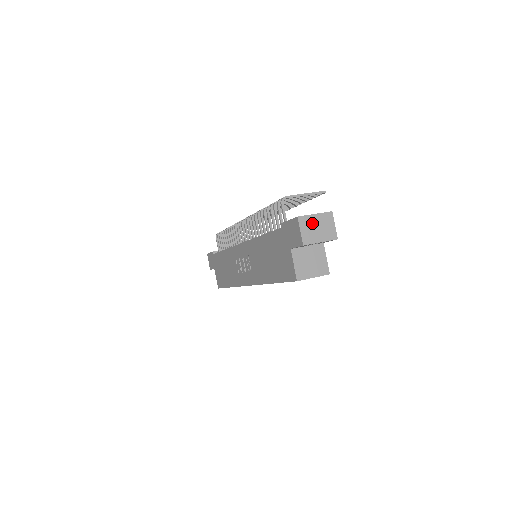
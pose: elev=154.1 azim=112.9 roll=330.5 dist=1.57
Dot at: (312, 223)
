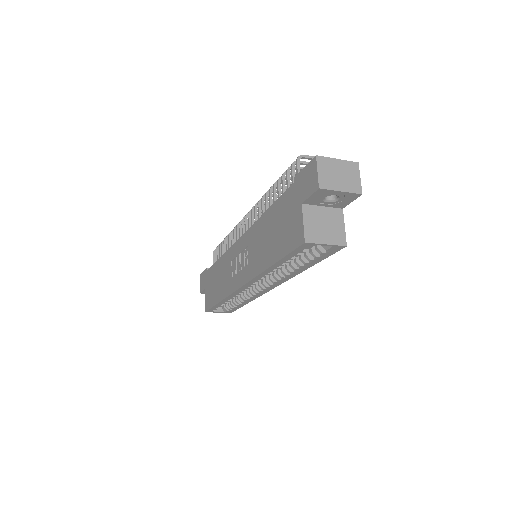
Dot at: (333, 167)
